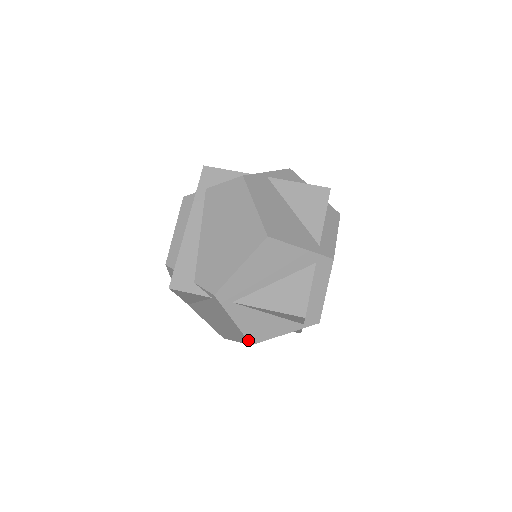
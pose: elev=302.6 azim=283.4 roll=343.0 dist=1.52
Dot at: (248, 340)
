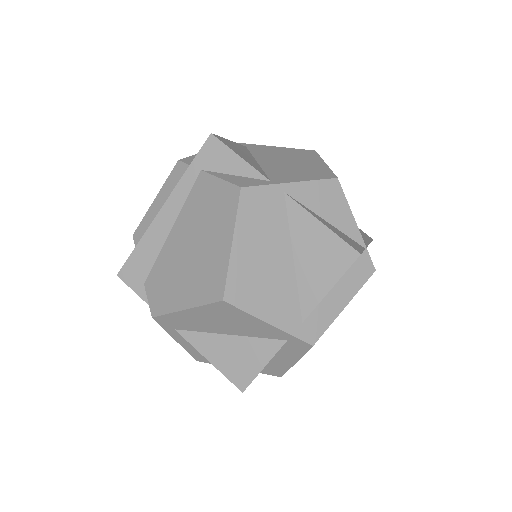
Dot at: (193, 357)
